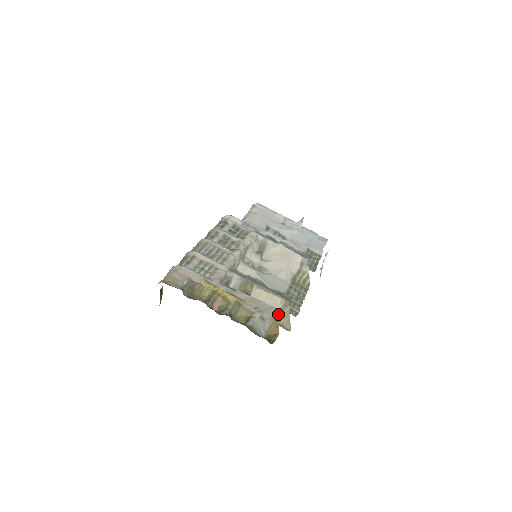
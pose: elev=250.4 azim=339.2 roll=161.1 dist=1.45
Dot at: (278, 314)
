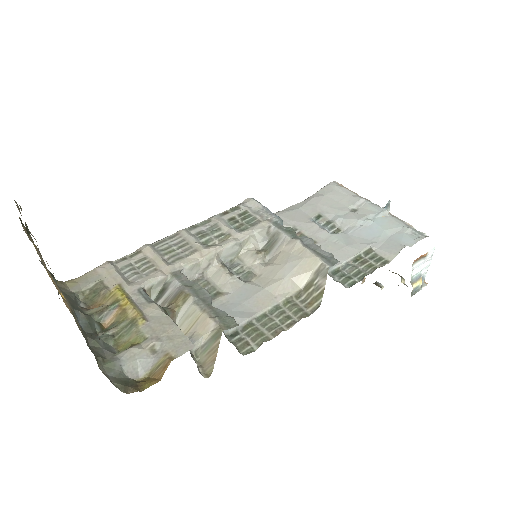
Dot at: (183, 348)
